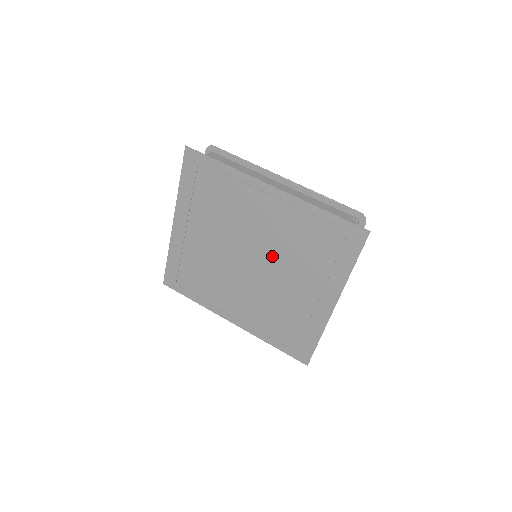
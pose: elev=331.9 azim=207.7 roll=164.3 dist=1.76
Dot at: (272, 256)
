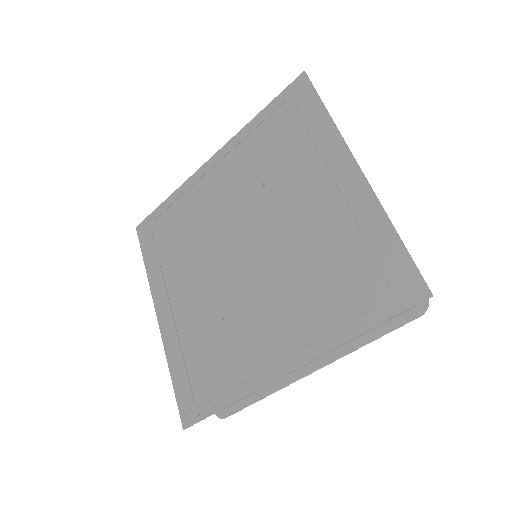
Dot at: (256, 214)
